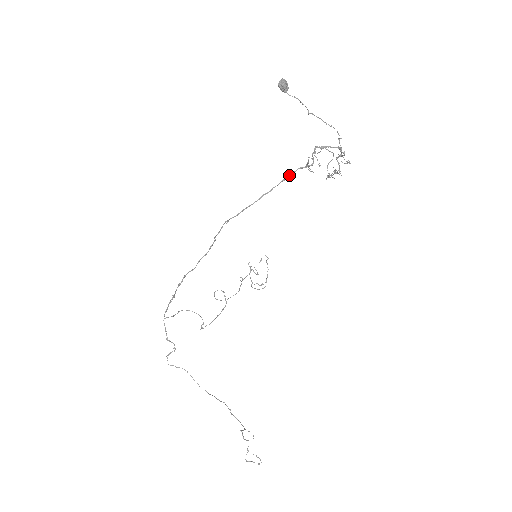
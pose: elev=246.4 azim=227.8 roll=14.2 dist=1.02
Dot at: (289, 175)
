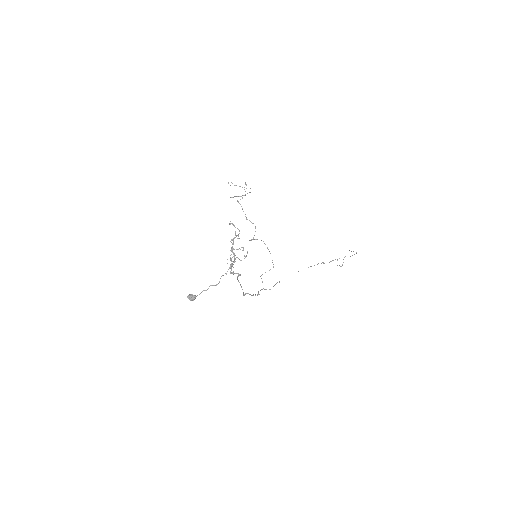
Dot at: (237, 279)
